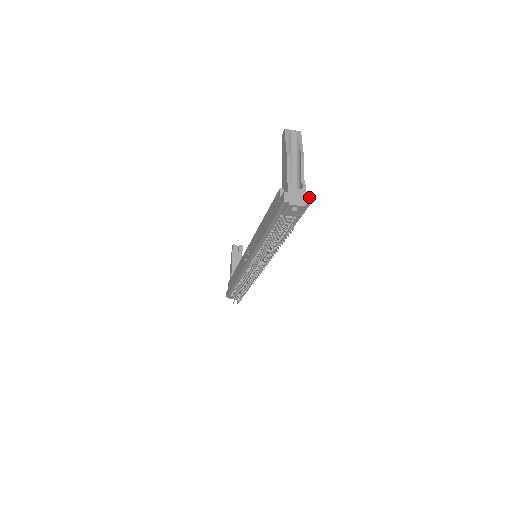
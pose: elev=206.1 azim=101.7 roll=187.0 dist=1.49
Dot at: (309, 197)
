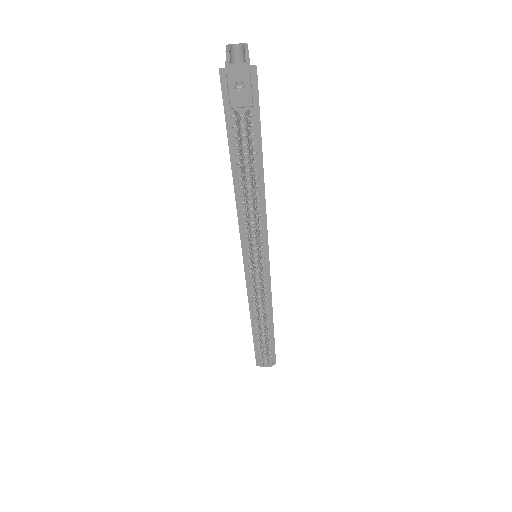
Dot at: (255, 67)
